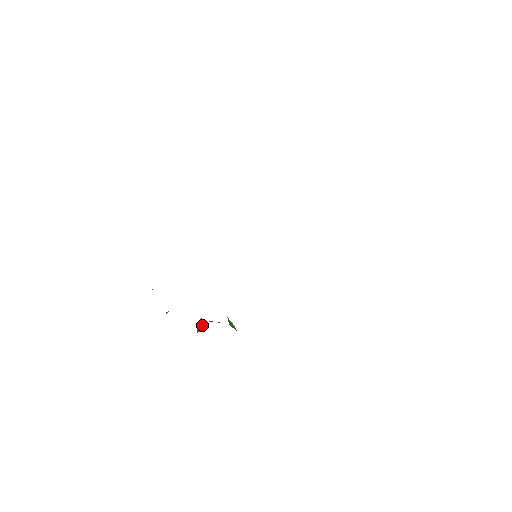
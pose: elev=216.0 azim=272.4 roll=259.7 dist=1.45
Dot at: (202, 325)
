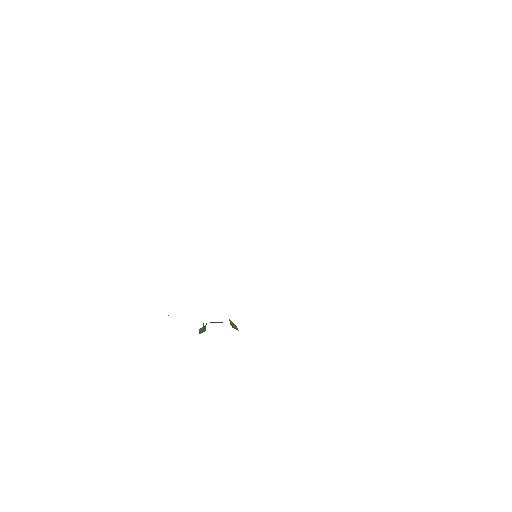
Dot at: (204, 326)
